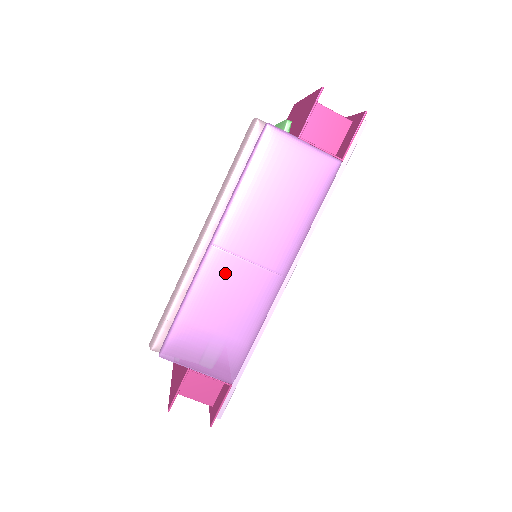
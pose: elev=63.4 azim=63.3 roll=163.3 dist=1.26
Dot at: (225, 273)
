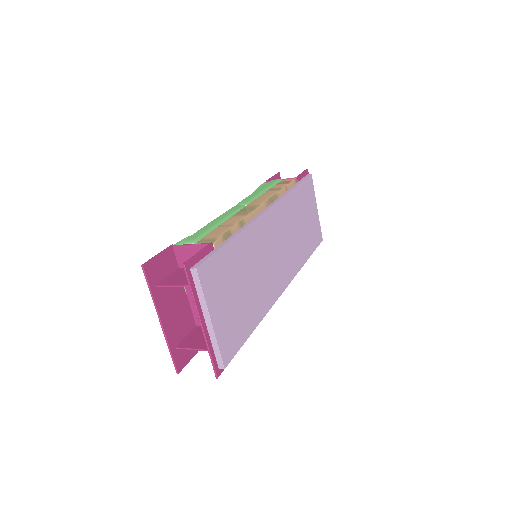
Dot at: occluded
